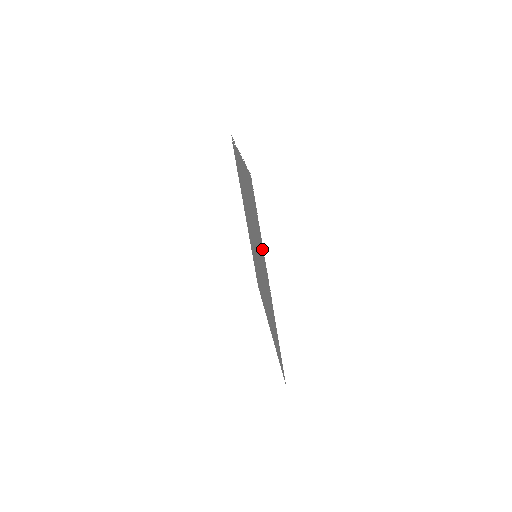
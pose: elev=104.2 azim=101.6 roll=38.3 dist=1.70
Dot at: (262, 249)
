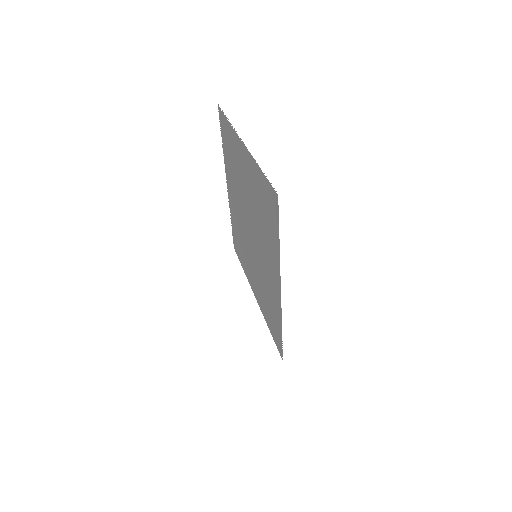
Dot at: (233, 136)
